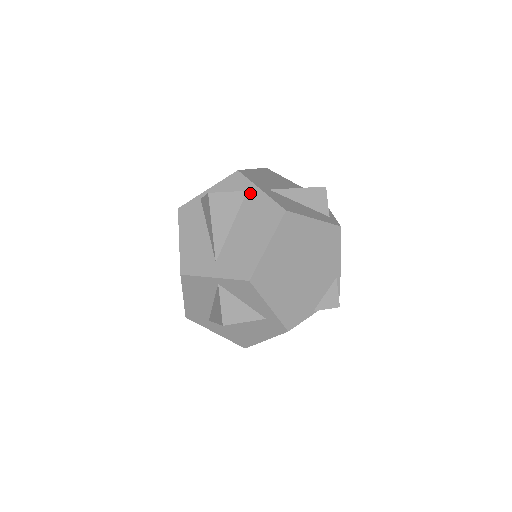
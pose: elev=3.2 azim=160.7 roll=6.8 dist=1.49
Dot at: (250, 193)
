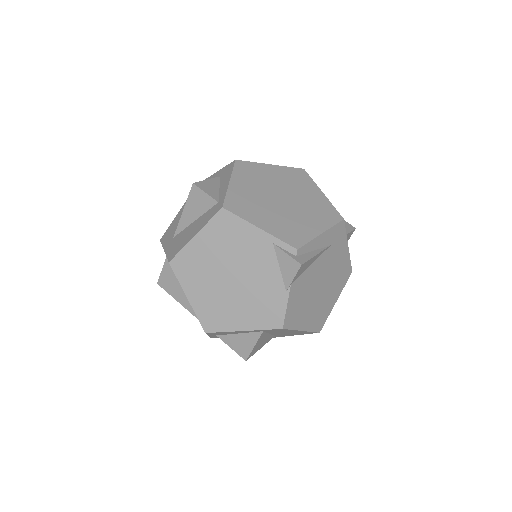
Dot at: occluded
